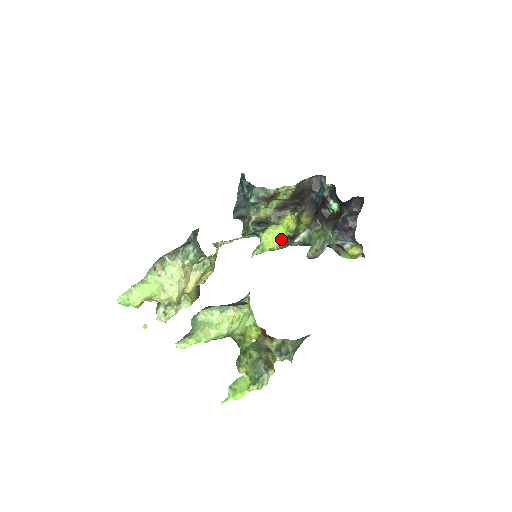
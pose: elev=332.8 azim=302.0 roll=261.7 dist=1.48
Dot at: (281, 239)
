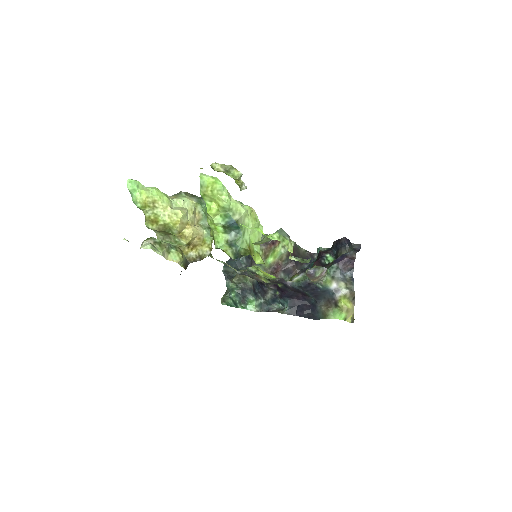
Dot at: occluded
